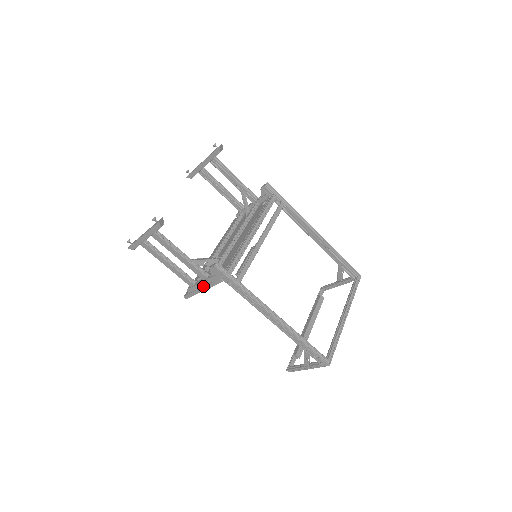
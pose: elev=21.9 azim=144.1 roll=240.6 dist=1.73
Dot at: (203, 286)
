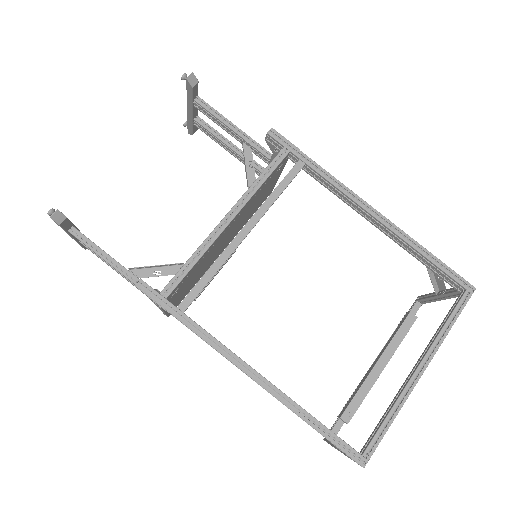
Dot at: occluded
